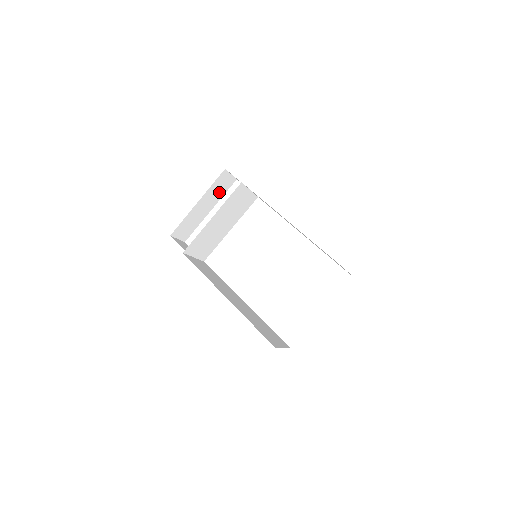
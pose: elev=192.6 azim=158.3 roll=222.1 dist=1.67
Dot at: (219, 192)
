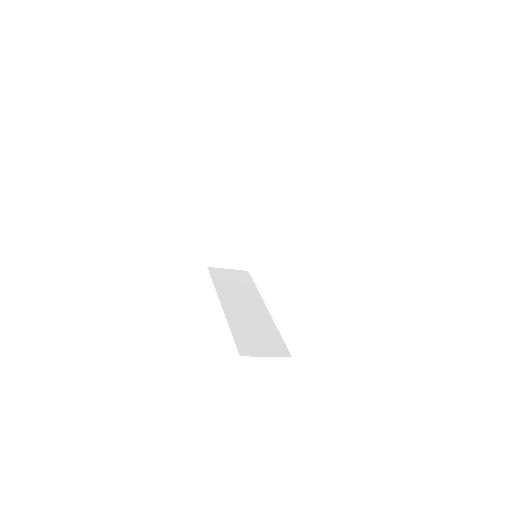
Dot at: occluded
